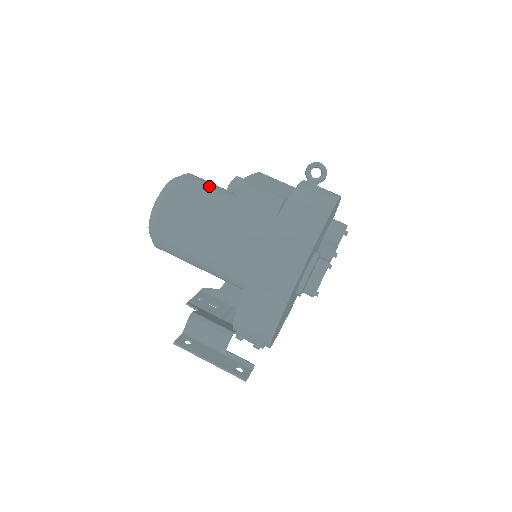
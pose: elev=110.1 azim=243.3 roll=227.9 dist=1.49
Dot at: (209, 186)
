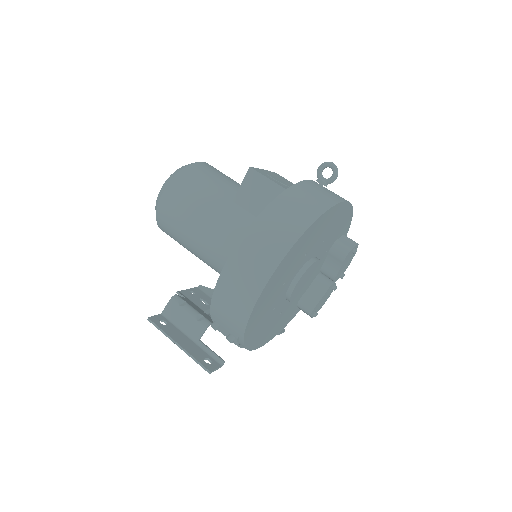
Dot at: (222, 175)
